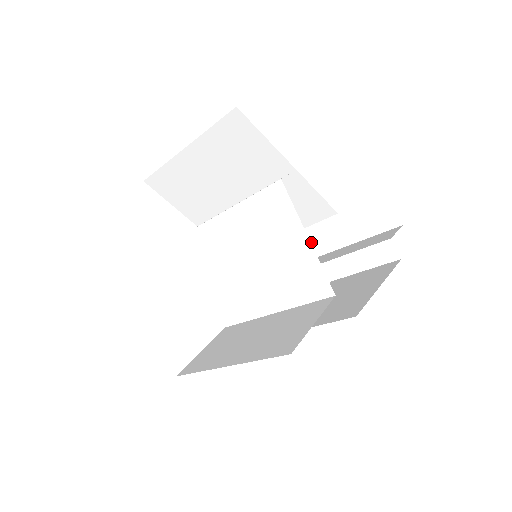
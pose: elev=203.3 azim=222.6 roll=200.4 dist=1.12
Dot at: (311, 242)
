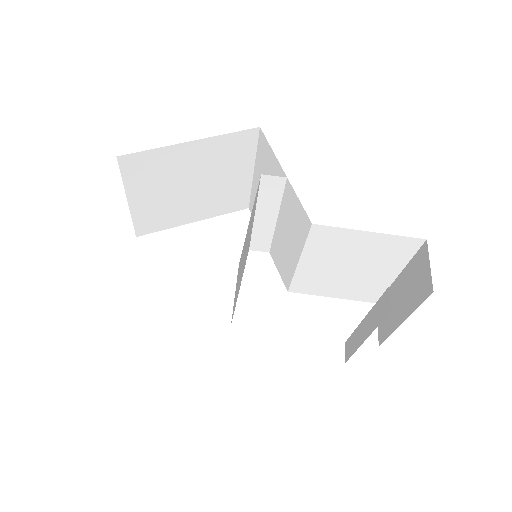
Dot at: (385, 322)
